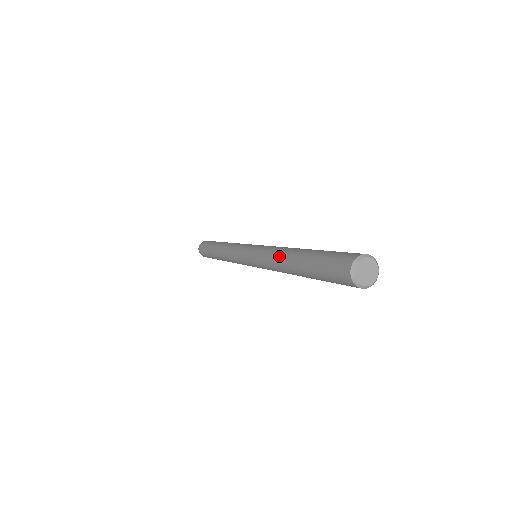
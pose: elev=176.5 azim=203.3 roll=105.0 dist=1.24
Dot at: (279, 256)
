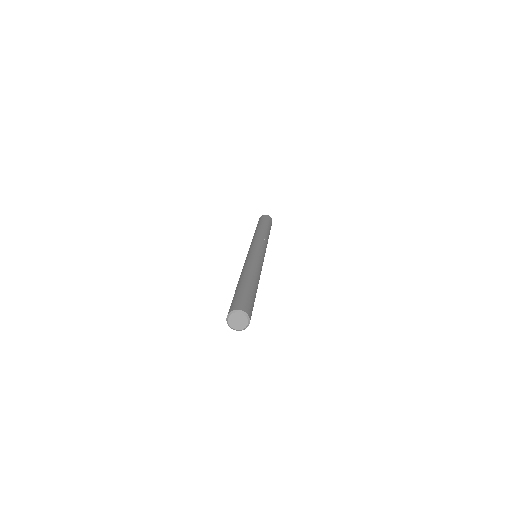
Dot at: (242, 272)
